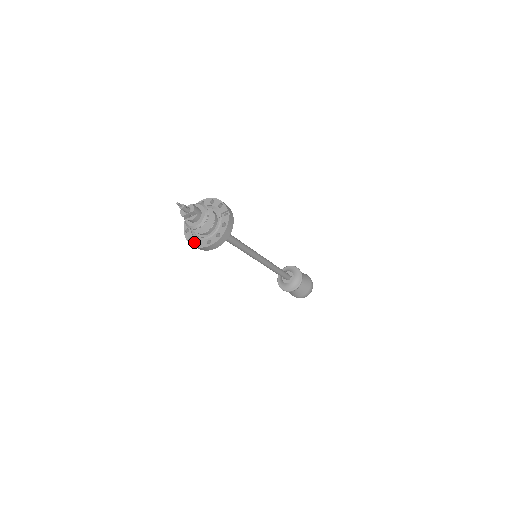
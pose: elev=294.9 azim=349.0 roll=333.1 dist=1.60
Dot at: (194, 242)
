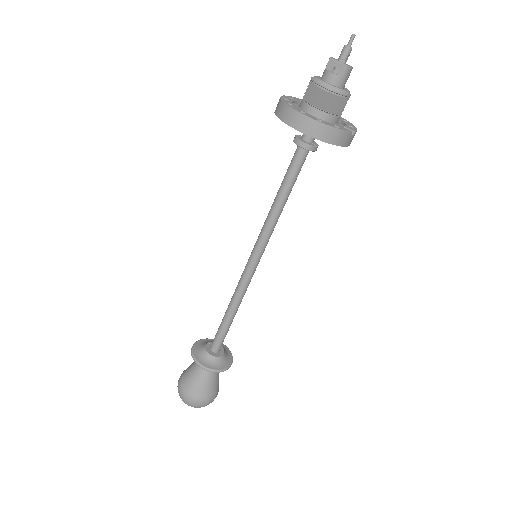
Dot at: (287, 101)
